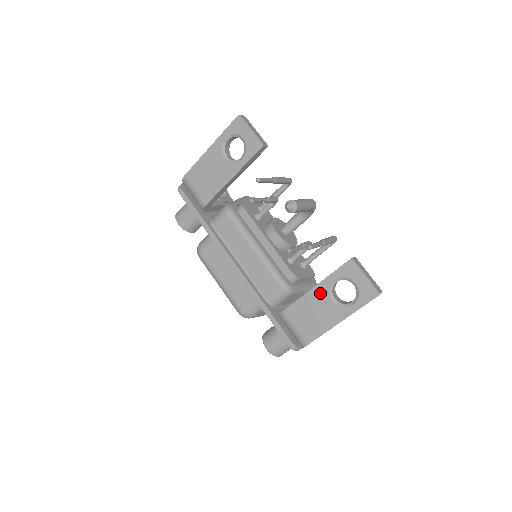
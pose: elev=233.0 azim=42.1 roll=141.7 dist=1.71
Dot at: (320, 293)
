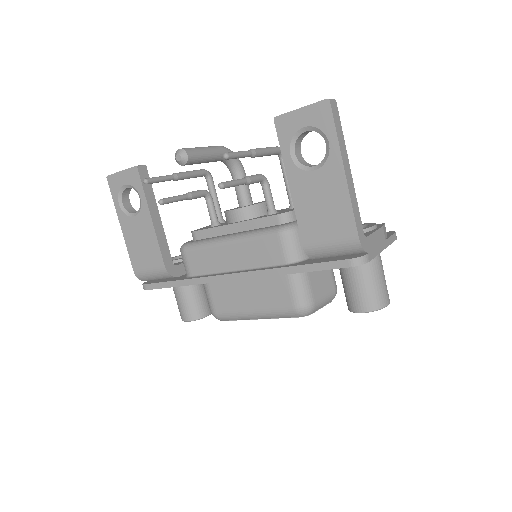
Dot at: (299, 183)
